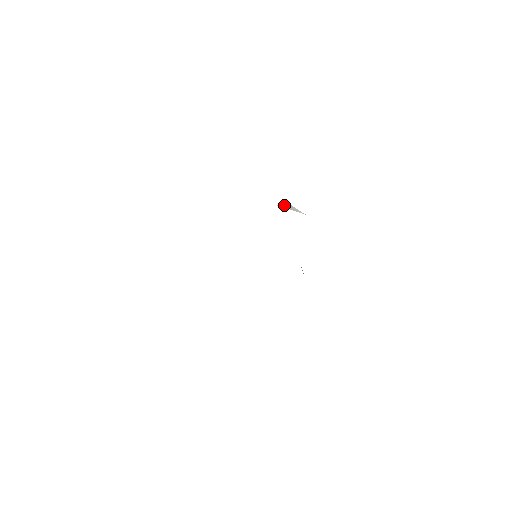
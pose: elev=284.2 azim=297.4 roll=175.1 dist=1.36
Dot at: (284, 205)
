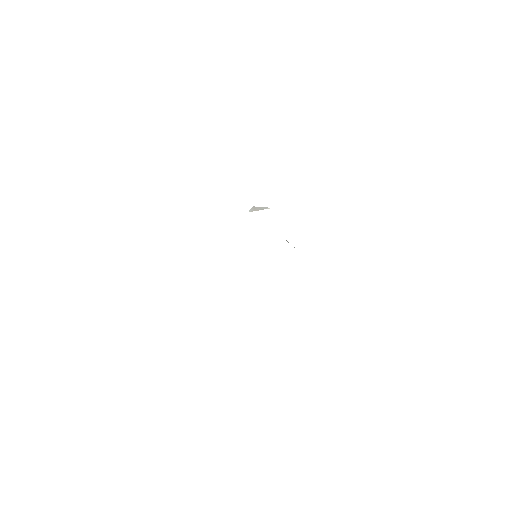
Dot at: (253, 209)
